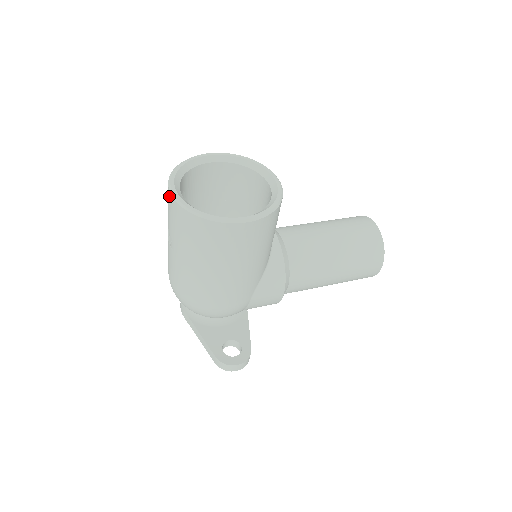
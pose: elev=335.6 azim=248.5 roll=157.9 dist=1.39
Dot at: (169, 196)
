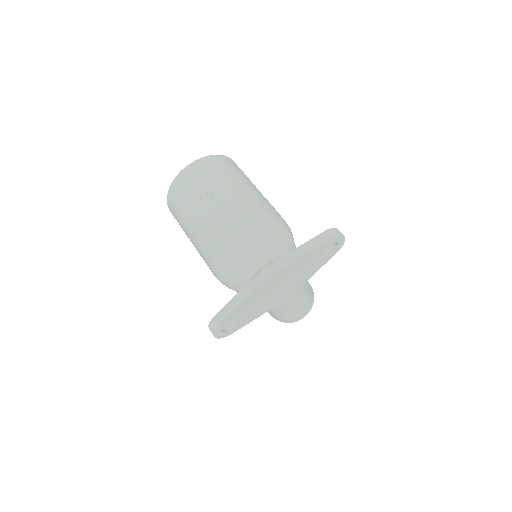
Dot at: (188, 170)
